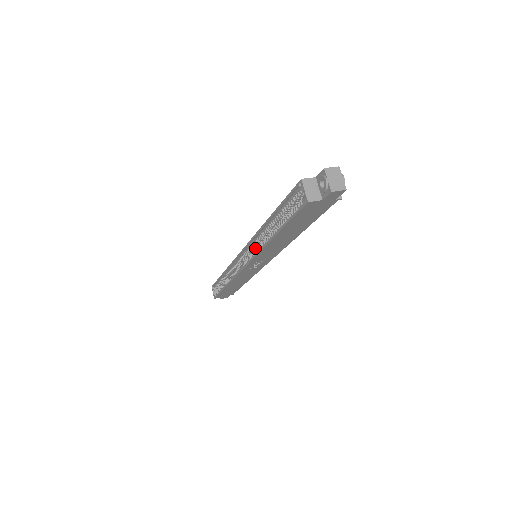
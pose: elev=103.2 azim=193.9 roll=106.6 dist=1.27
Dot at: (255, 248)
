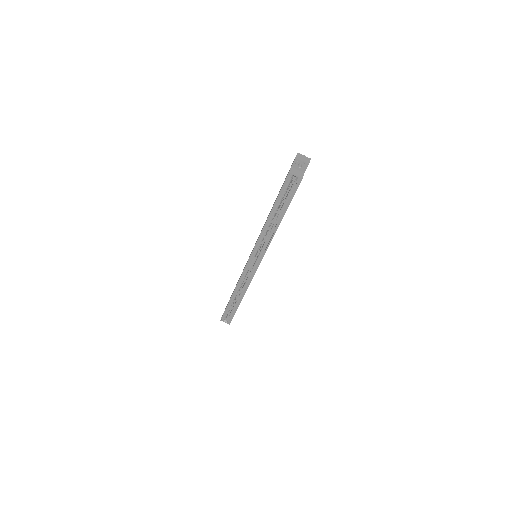
Dot at: (259, 248)
